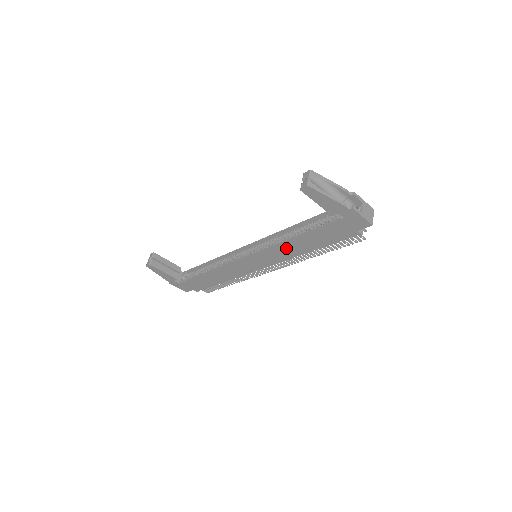
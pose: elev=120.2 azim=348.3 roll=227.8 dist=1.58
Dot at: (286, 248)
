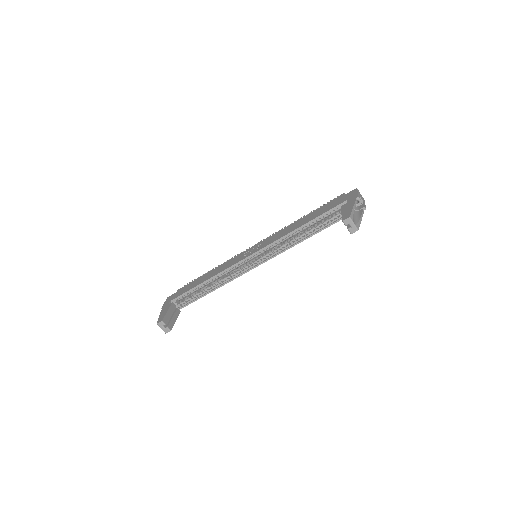
Dot at: occluded
